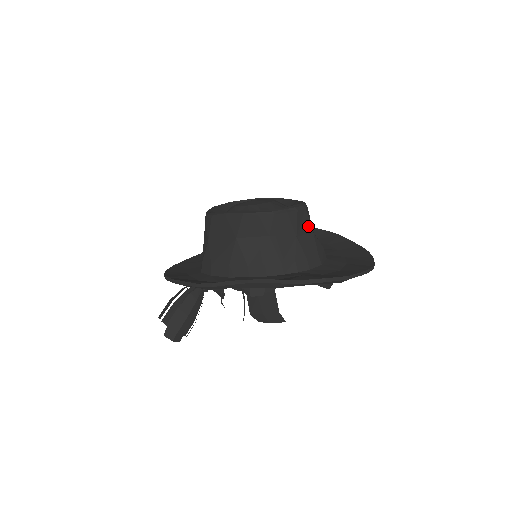
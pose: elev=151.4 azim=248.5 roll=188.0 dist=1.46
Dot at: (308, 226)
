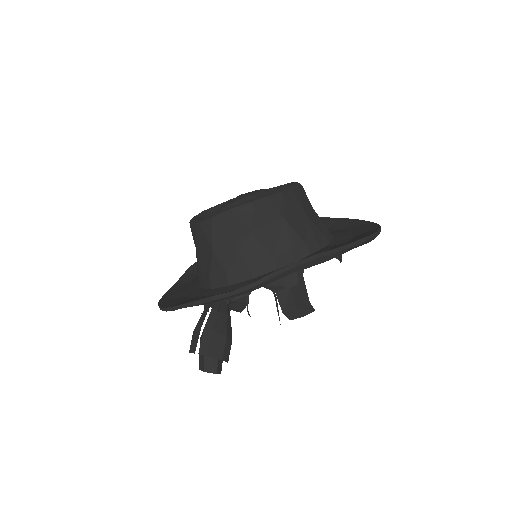
Dot at: (308, 203)
